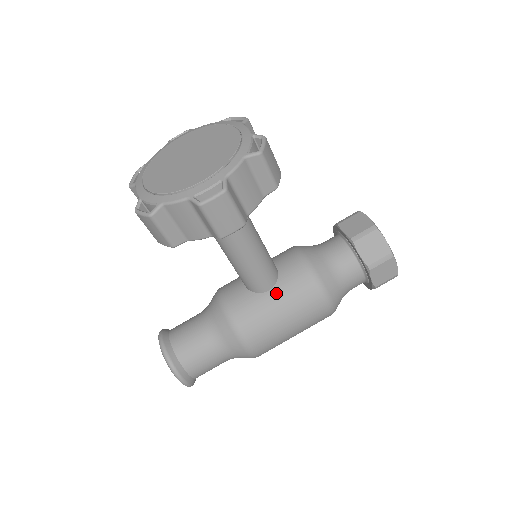
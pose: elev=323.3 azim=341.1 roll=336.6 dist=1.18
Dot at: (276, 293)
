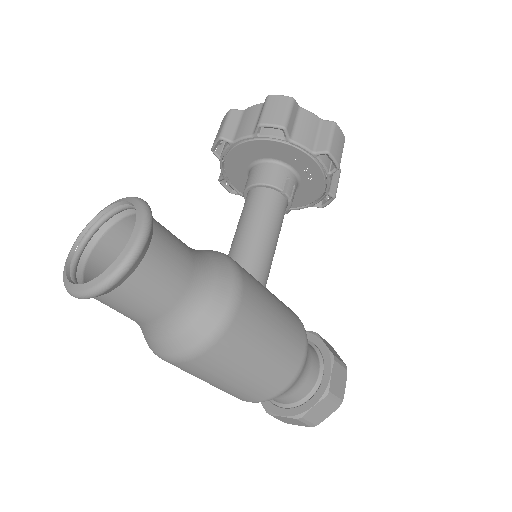
Dot at: occluded
